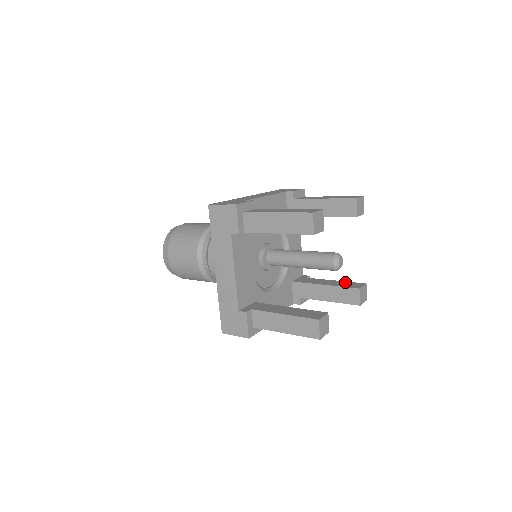
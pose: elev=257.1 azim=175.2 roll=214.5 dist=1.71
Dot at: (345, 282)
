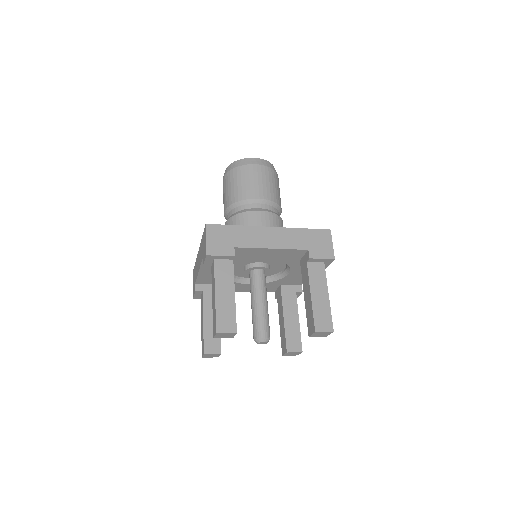
Dot at: (298, 332)
